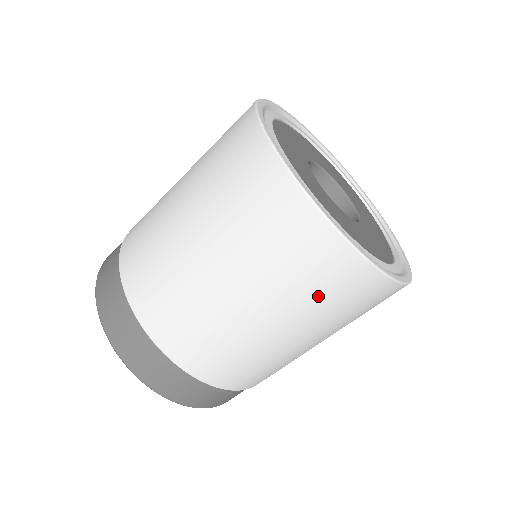
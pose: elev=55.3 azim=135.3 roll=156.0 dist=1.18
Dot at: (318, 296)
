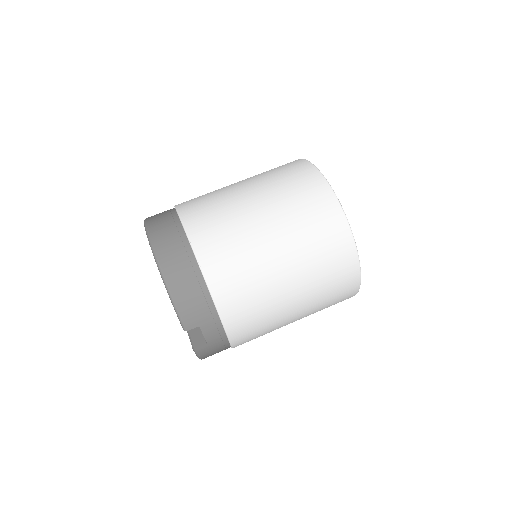
Dot at: (299, 205)
